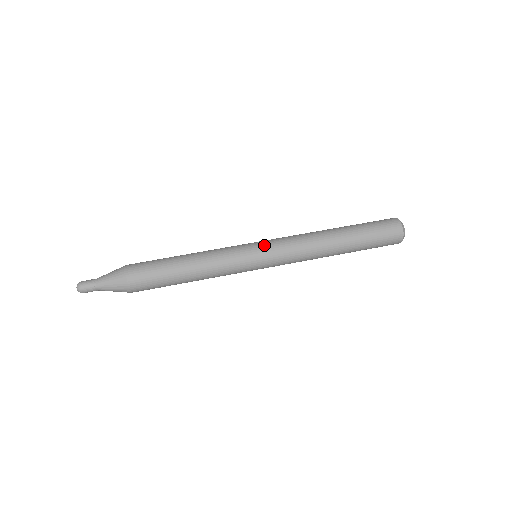
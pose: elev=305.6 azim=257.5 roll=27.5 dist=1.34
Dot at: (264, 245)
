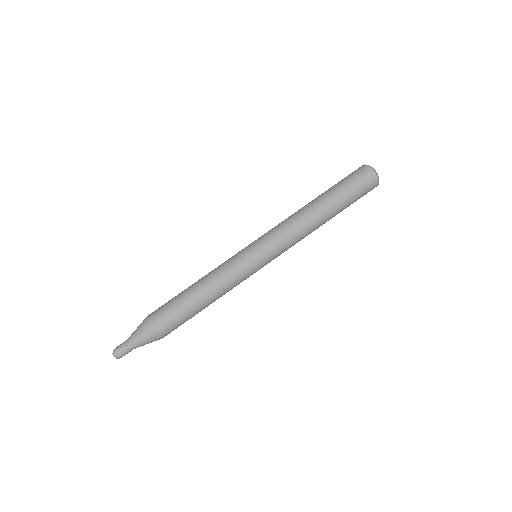
Dot at: (263, 249)
